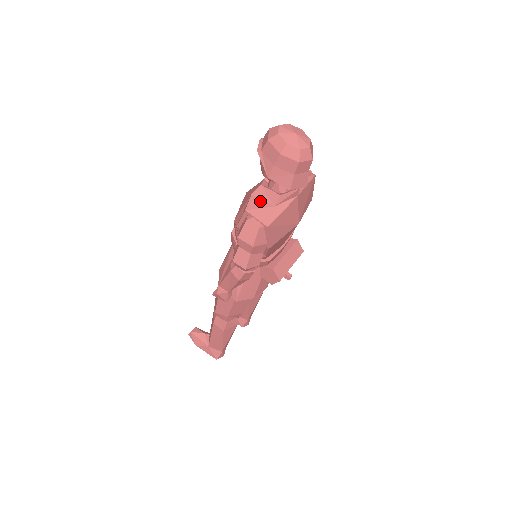
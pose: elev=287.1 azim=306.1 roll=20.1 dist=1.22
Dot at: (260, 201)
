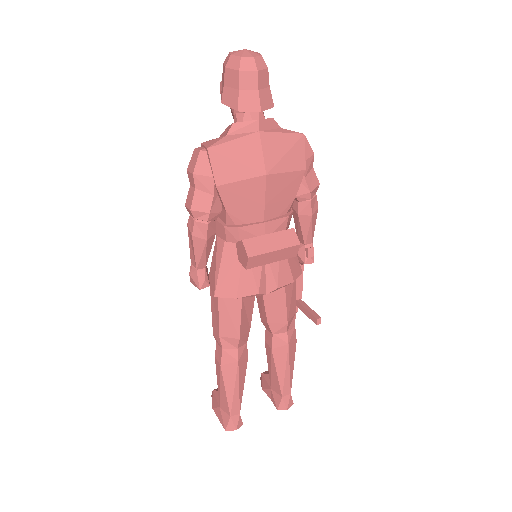
Dot at: (219, 137)
